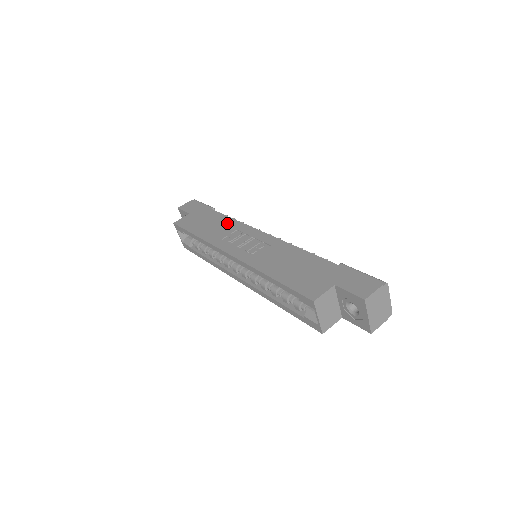
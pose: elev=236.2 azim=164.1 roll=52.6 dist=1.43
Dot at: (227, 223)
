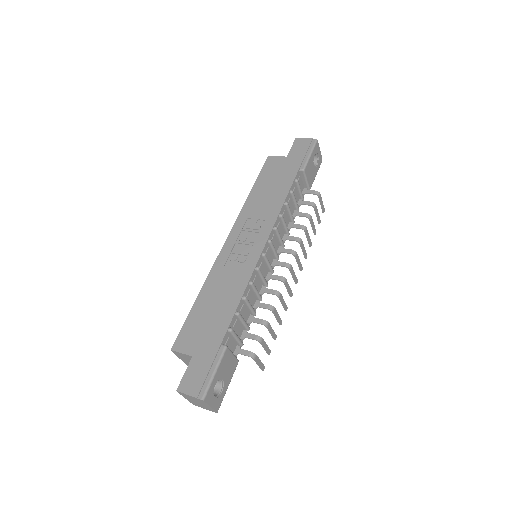
Dot at: (274, 204)
